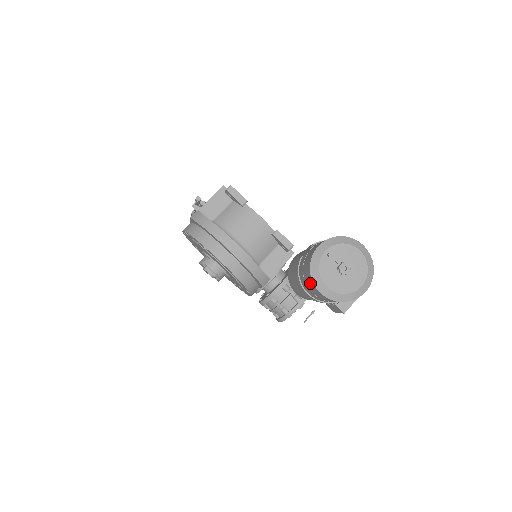
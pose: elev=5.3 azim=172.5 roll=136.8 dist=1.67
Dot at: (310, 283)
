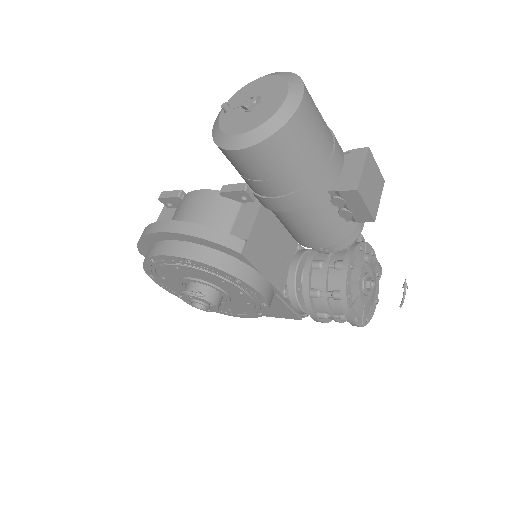
Dot at: (233, 161)
